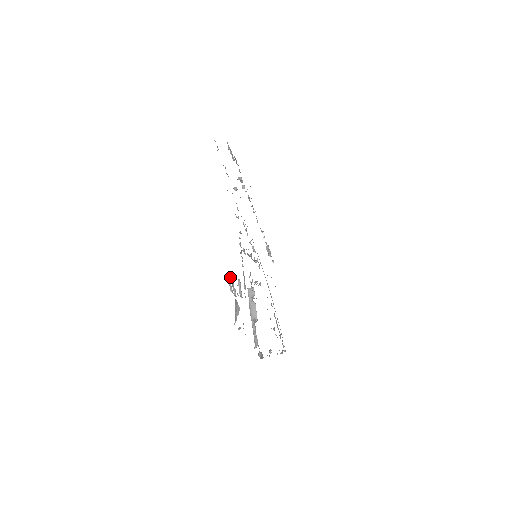
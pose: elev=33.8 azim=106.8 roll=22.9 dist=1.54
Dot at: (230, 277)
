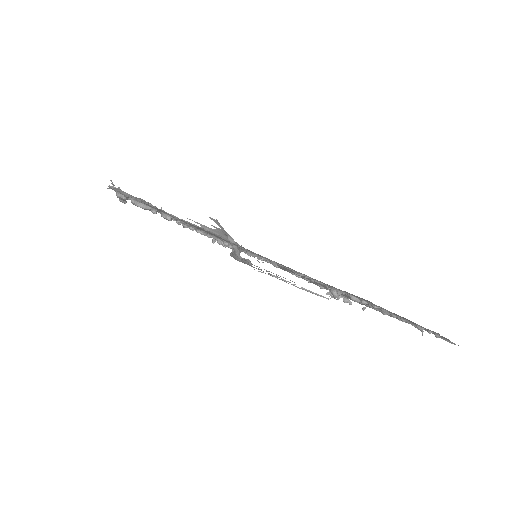
Dot at: occluded
